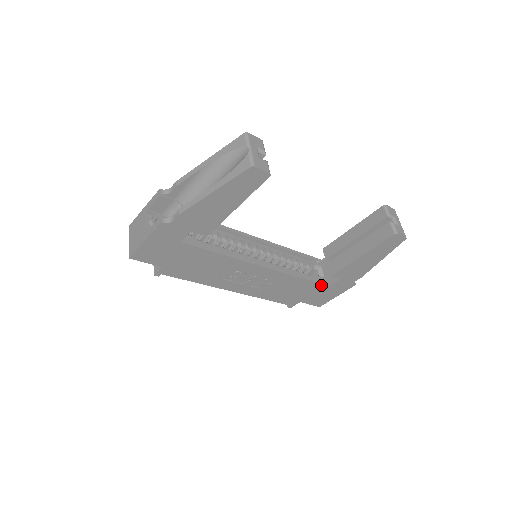
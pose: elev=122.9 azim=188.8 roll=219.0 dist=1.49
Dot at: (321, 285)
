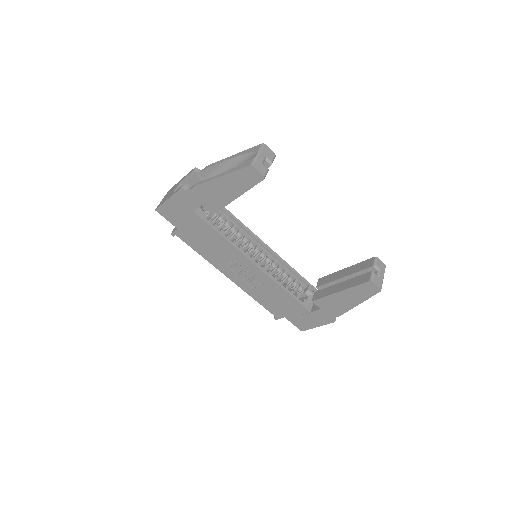
Dot at: (303, 307)
